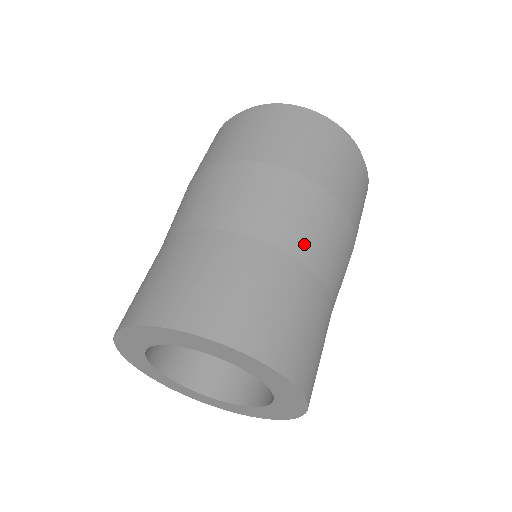
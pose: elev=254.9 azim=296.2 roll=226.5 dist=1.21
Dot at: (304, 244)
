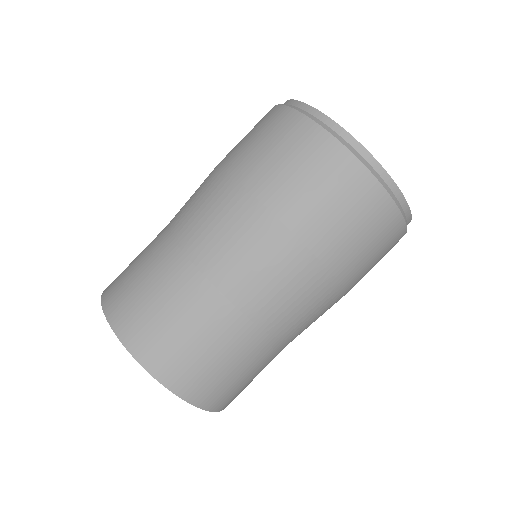
Dot at: (289, 328)
